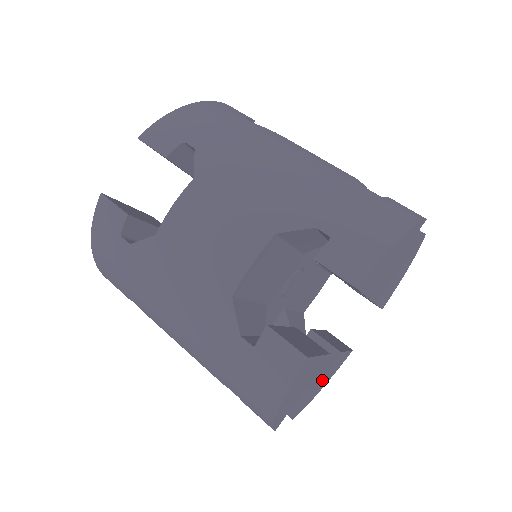
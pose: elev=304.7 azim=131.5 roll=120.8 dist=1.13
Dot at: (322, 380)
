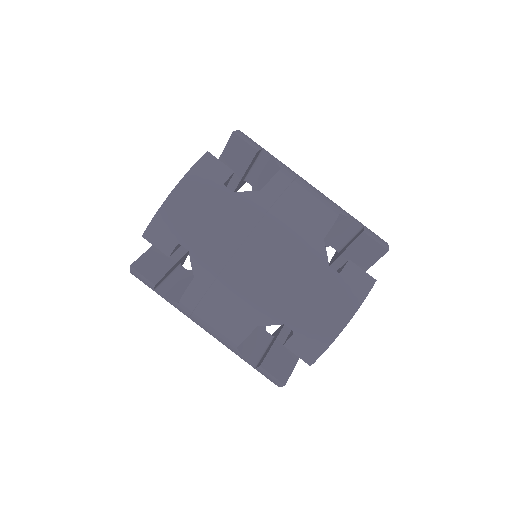
Dot at: occluded
